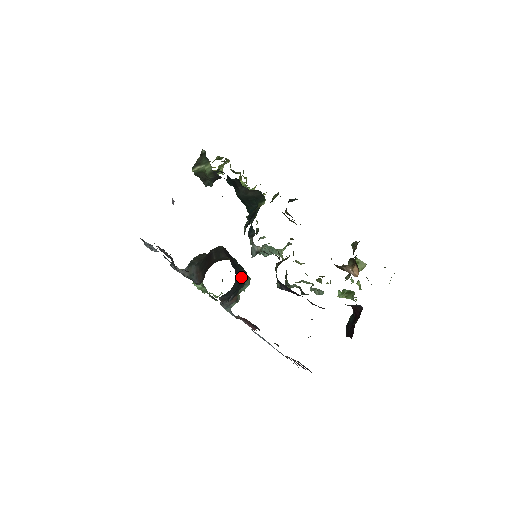
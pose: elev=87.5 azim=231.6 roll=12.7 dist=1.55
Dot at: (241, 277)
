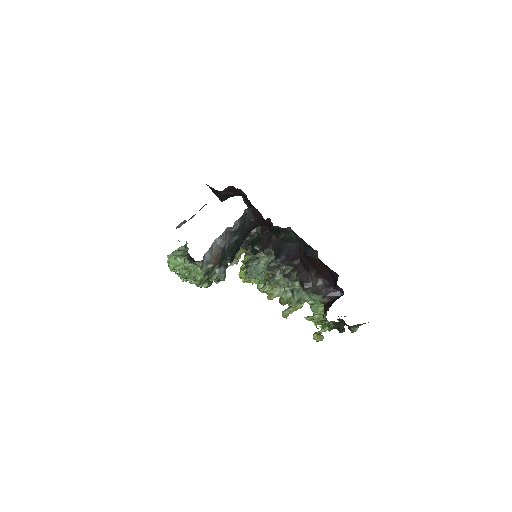
Dot at: occluded
